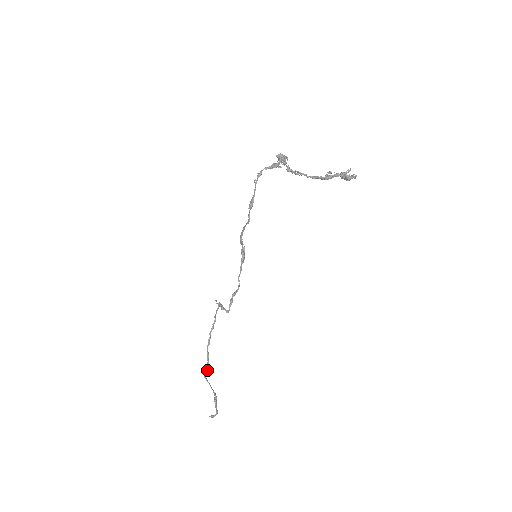
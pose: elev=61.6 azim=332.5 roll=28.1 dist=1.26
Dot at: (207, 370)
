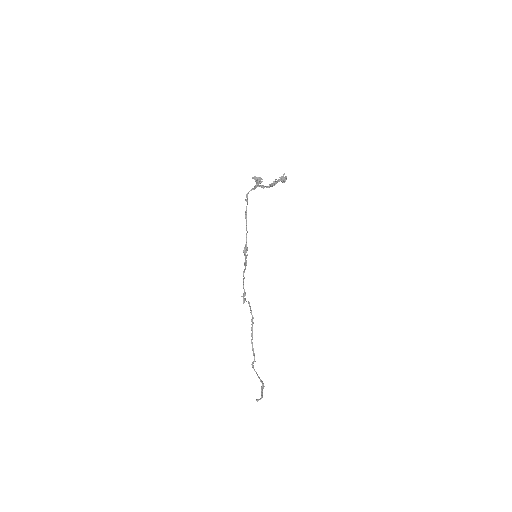
Dot at: (254, 361)
